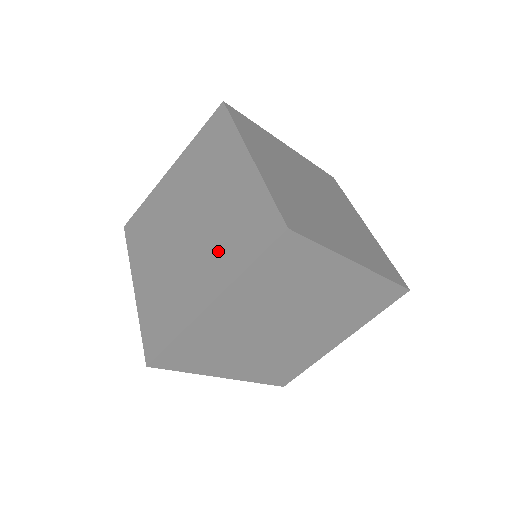
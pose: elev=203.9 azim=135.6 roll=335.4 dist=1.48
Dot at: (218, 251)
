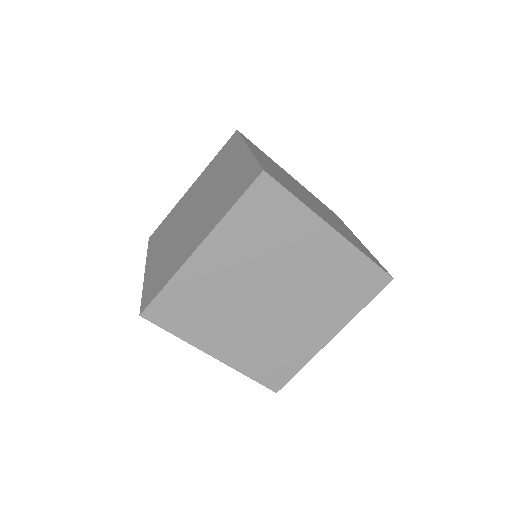
Dot at: (212, 211)
